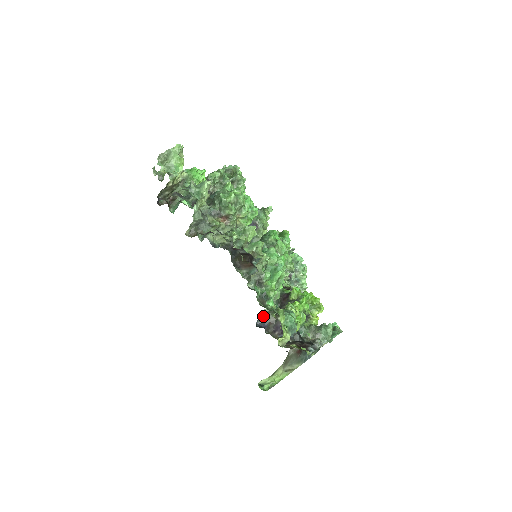
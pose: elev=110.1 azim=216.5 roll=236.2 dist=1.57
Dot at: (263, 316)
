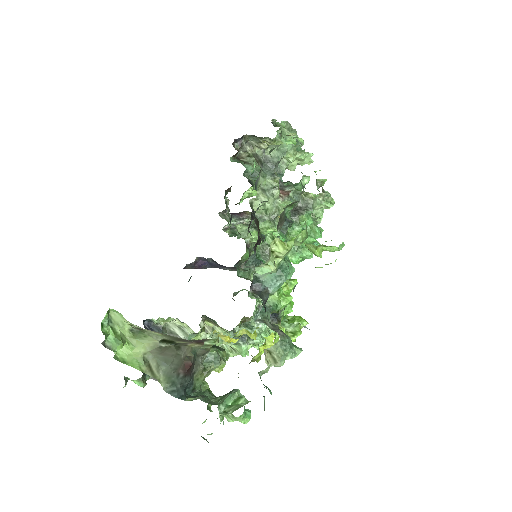
Dot at: (169, 319)
